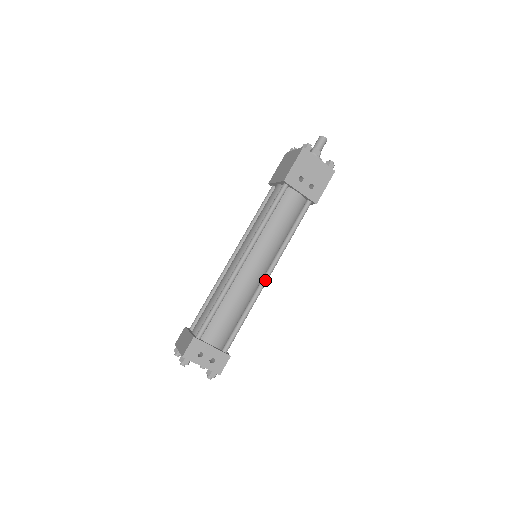
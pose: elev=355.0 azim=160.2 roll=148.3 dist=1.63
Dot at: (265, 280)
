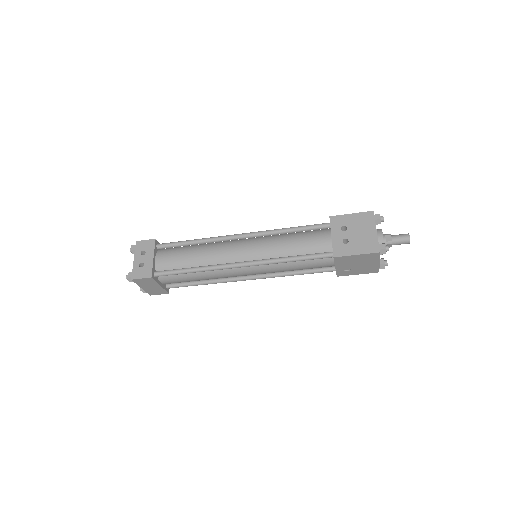
Dot at: (234, 264)
